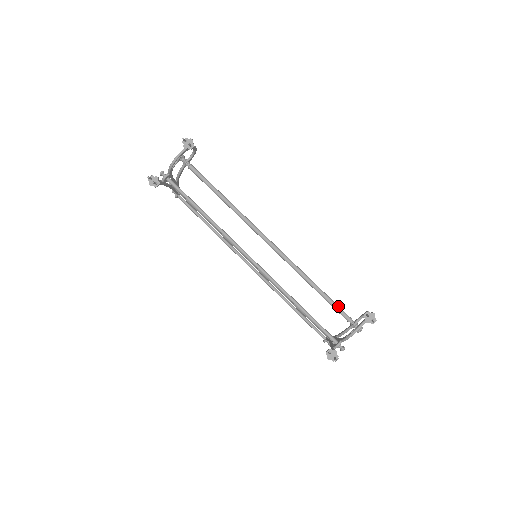
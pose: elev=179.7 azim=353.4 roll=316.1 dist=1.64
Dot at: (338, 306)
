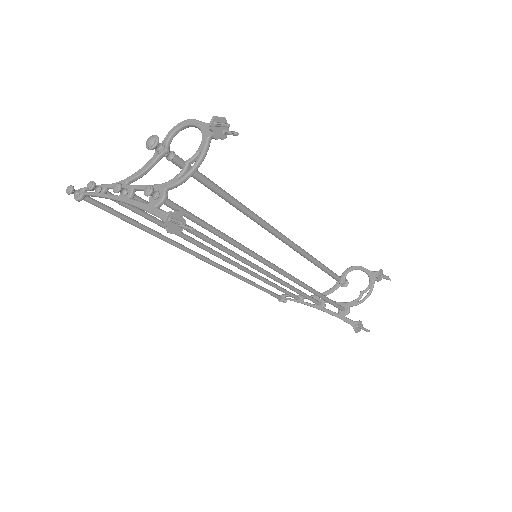
Dot at: (333, 272)
